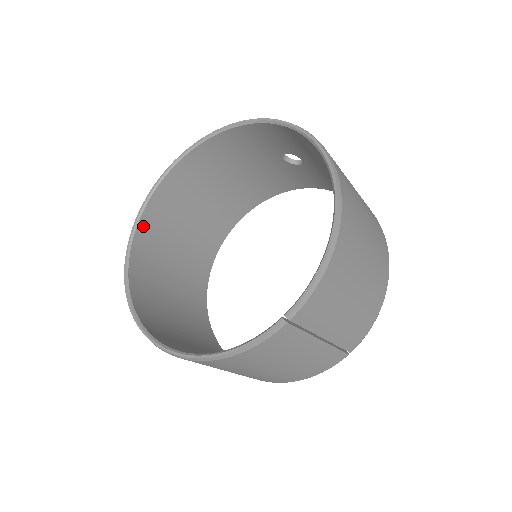
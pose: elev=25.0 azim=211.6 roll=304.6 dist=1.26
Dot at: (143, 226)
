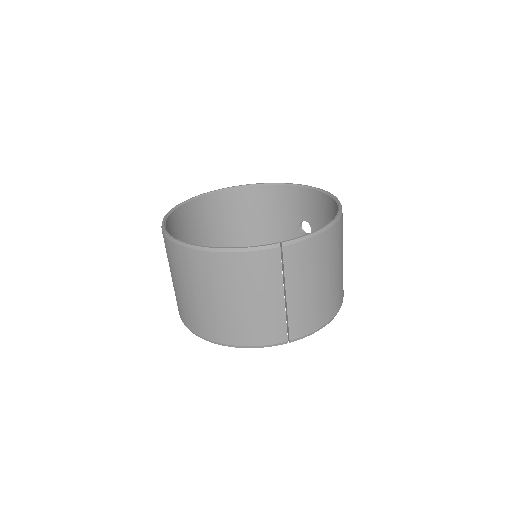
Dot at: (192, 205)
